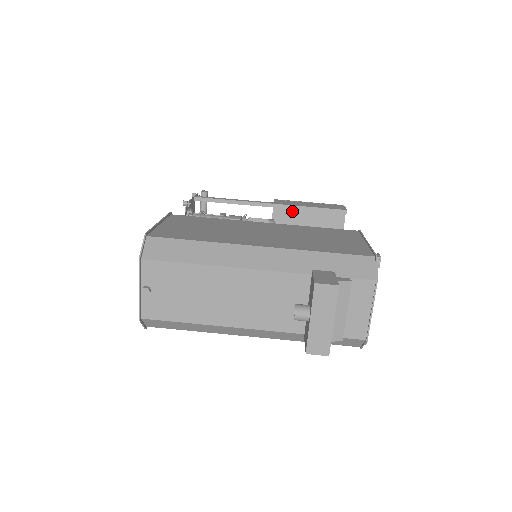
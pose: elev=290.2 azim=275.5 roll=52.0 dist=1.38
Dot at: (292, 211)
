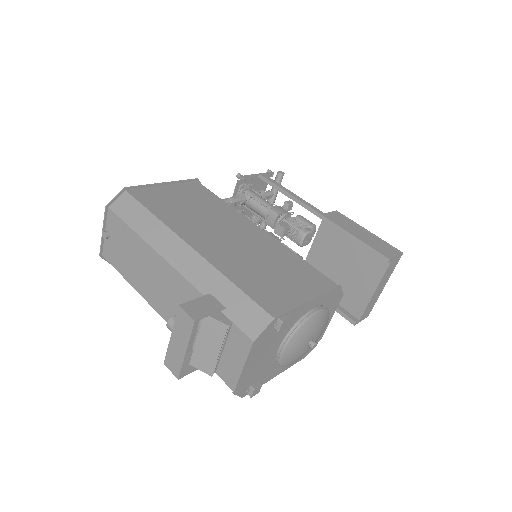
Dot at: (339, 231)
